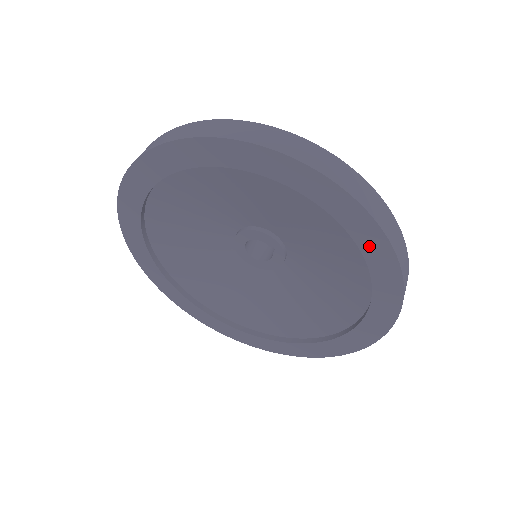
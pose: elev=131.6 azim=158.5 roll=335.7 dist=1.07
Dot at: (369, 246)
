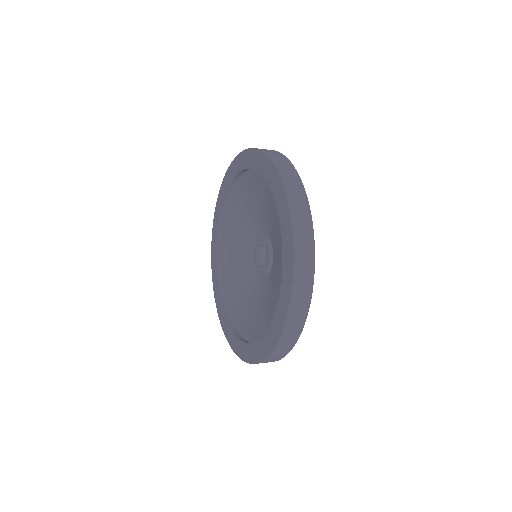
Dot at: (268, 175)
